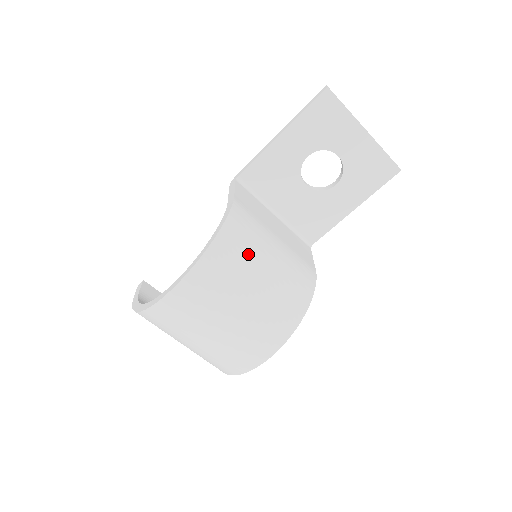
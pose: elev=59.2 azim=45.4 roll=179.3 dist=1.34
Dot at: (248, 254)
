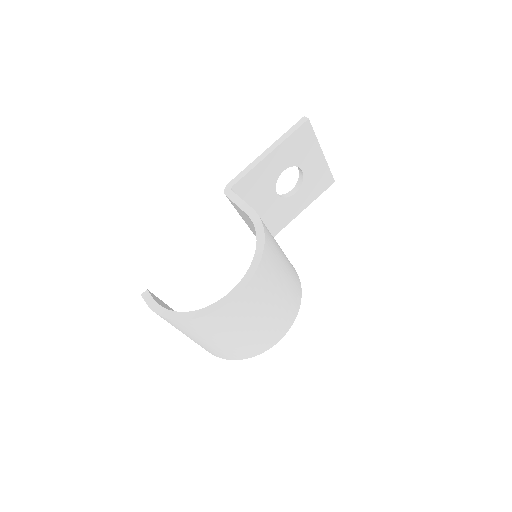
Dot at: (277, 257)
